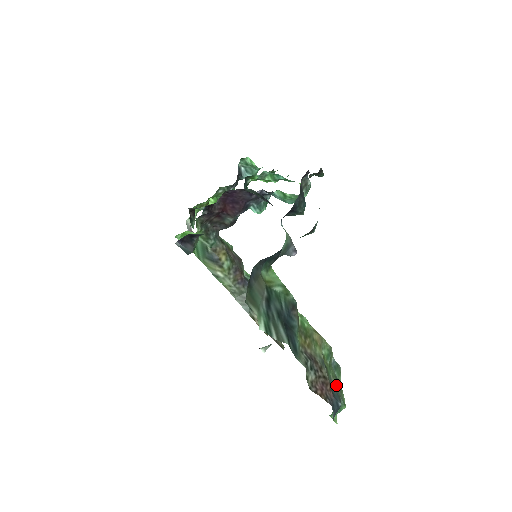
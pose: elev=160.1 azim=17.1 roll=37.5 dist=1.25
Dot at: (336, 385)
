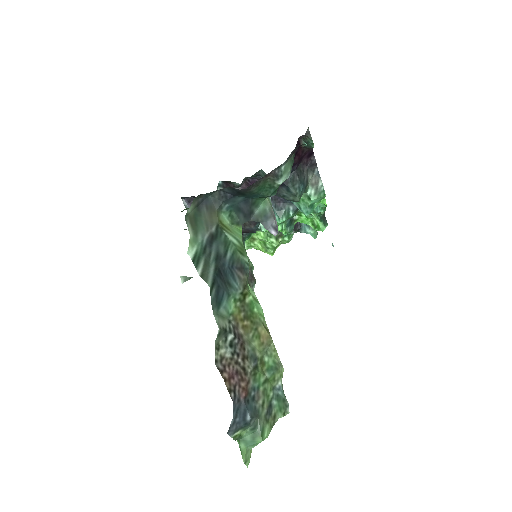
Dot at: (262, 404)
